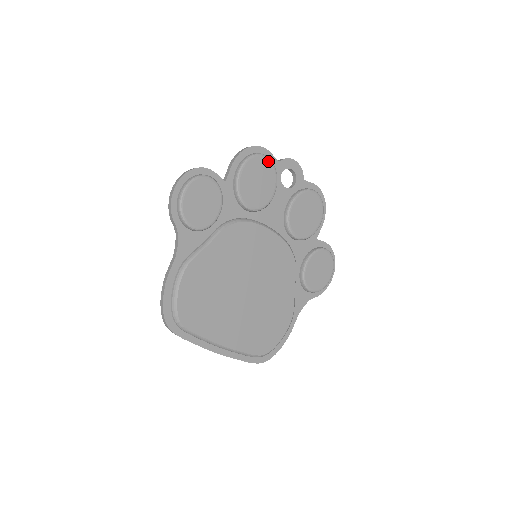
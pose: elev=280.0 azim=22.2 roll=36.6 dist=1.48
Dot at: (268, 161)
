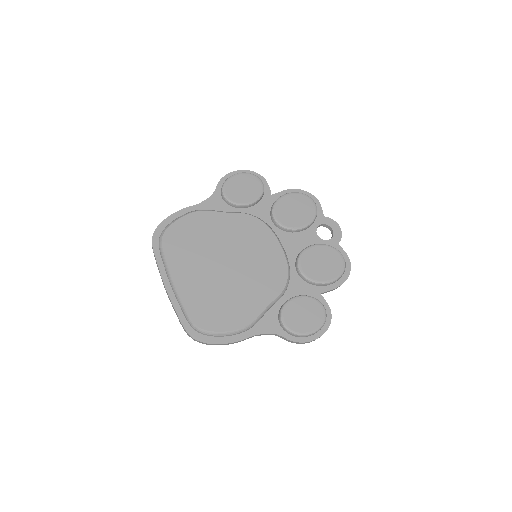
Dot at: (314, 205)
